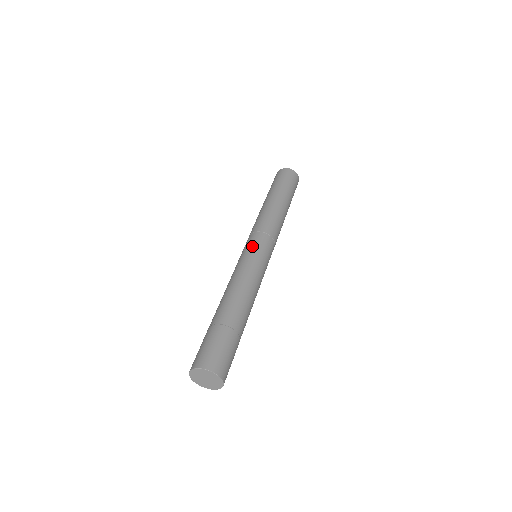
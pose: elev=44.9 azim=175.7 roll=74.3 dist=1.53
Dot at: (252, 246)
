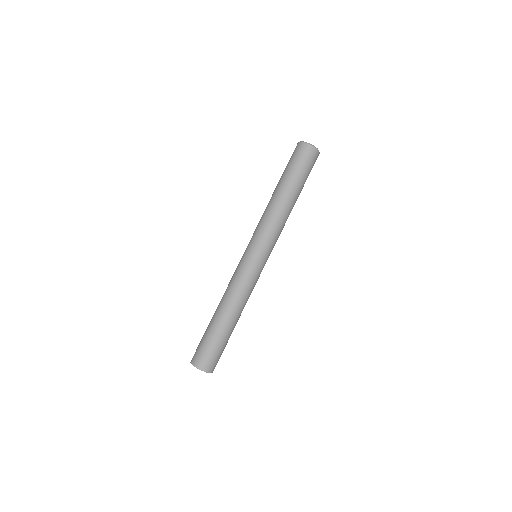
Dot at: (246, 252)
